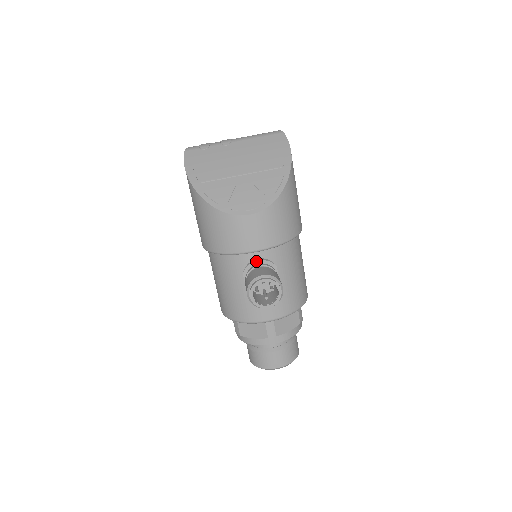
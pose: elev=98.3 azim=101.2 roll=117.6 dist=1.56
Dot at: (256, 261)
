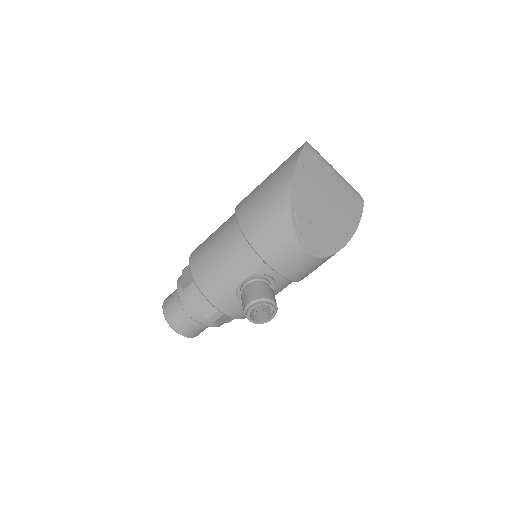
Dot at: (268, 276)
